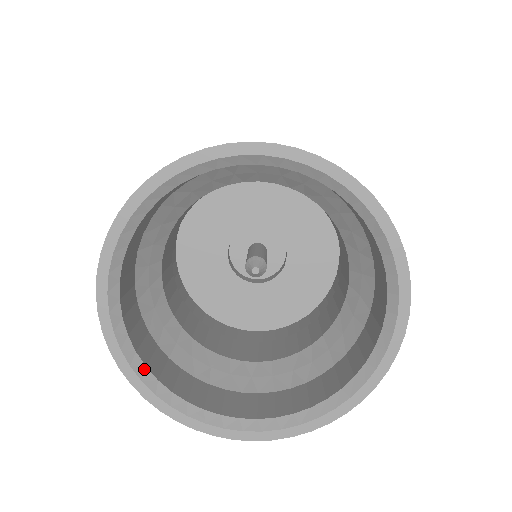
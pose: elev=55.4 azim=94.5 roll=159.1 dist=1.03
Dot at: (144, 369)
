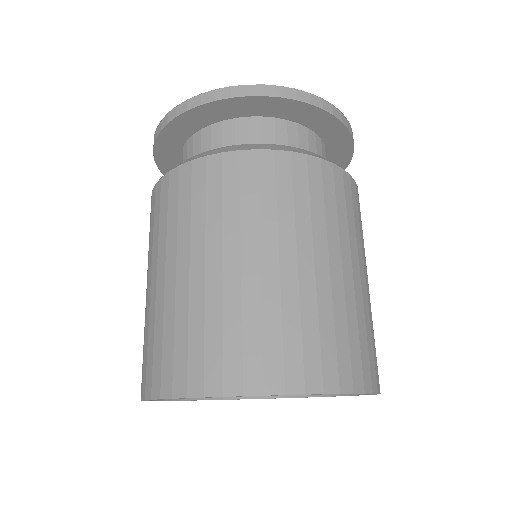
Dot at: occluded
